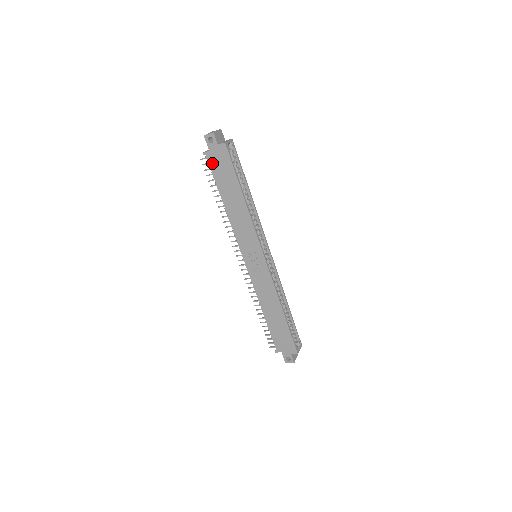
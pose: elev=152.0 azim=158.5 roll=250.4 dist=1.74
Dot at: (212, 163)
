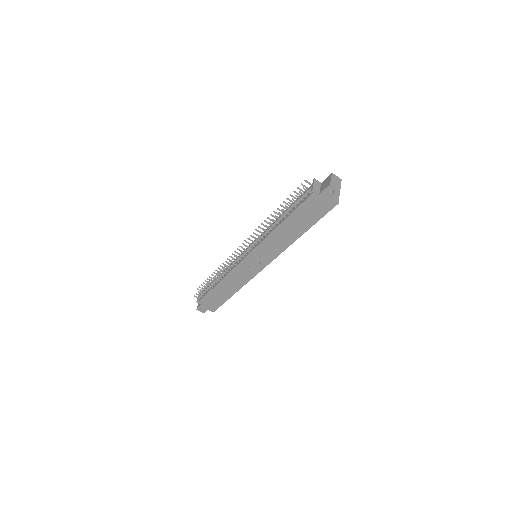
Dot at: (310, 201)
